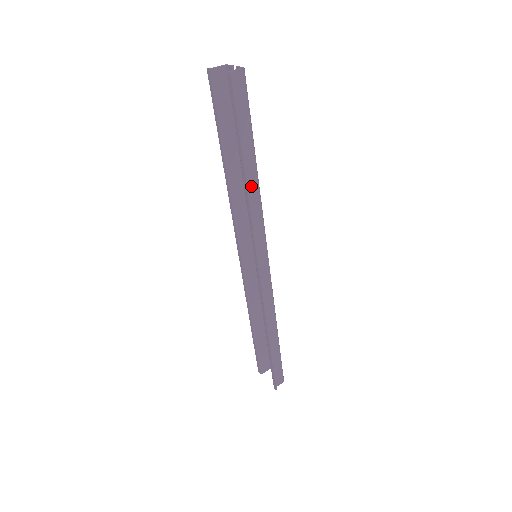
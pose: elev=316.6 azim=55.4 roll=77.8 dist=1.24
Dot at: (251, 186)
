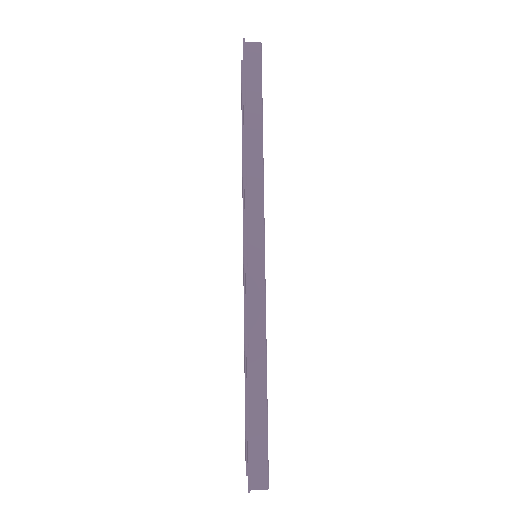
Dot at: (252, 154)
